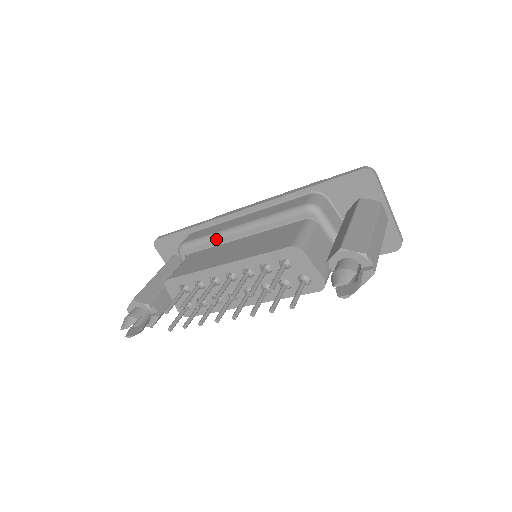
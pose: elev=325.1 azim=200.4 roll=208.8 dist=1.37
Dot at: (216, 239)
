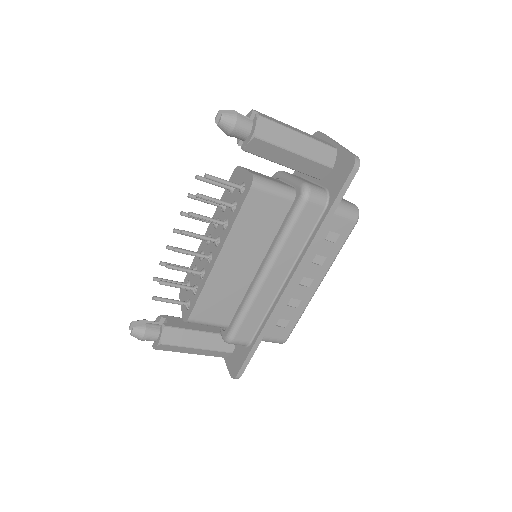
Dot at: occluded
